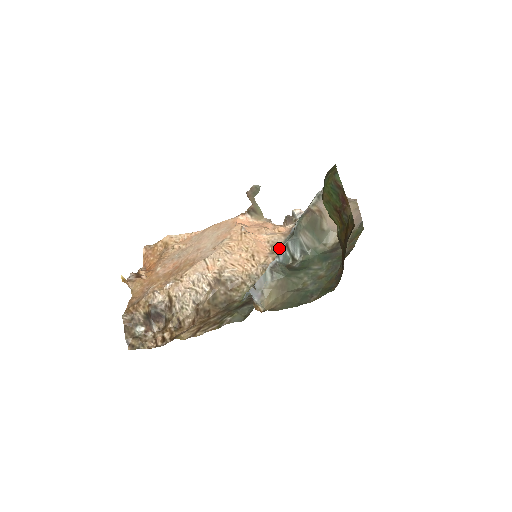
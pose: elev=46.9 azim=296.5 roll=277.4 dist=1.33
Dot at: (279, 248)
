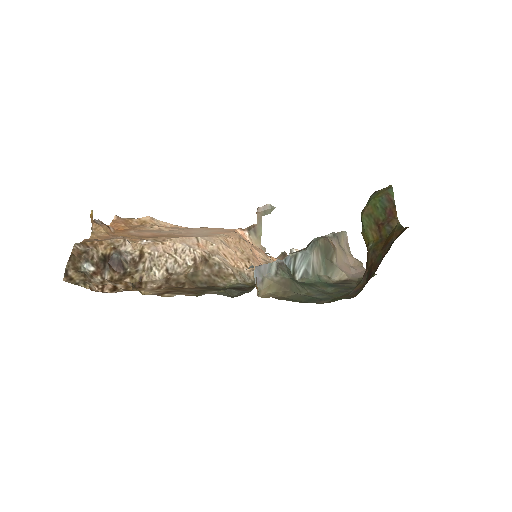
Dot at: occluded
